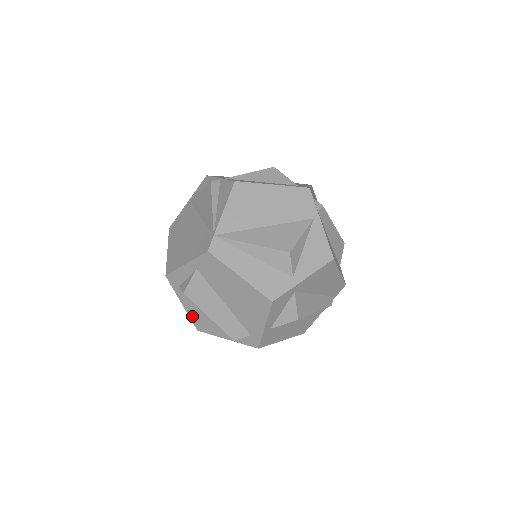
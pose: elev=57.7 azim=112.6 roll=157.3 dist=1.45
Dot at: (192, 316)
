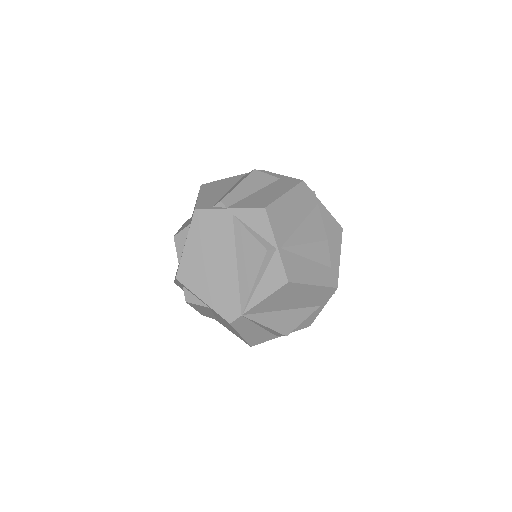
Dot at: (177, 284)
